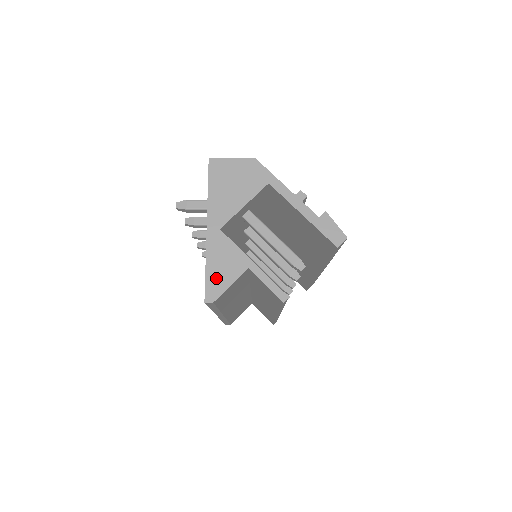
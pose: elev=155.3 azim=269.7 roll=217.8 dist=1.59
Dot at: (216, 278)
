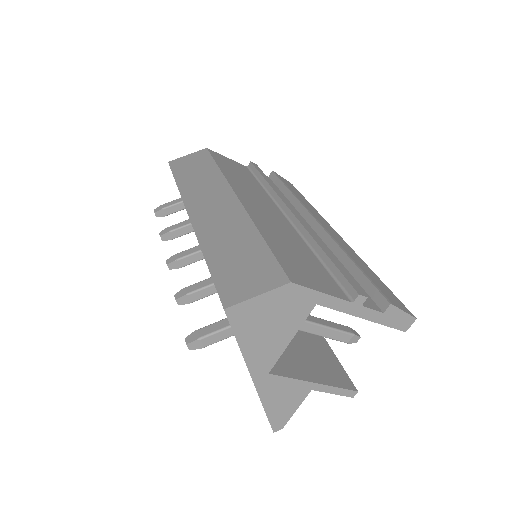
Dot at: (279, 412)
